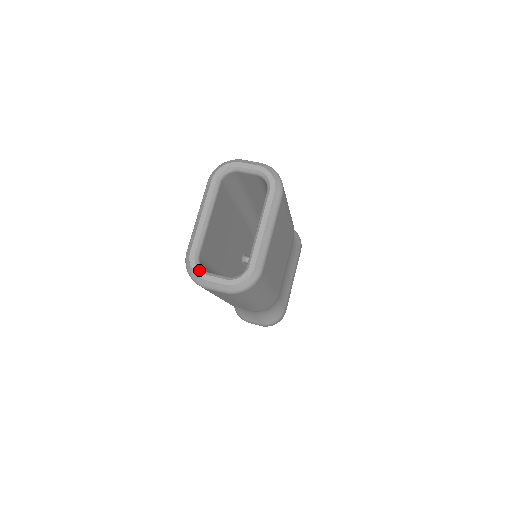
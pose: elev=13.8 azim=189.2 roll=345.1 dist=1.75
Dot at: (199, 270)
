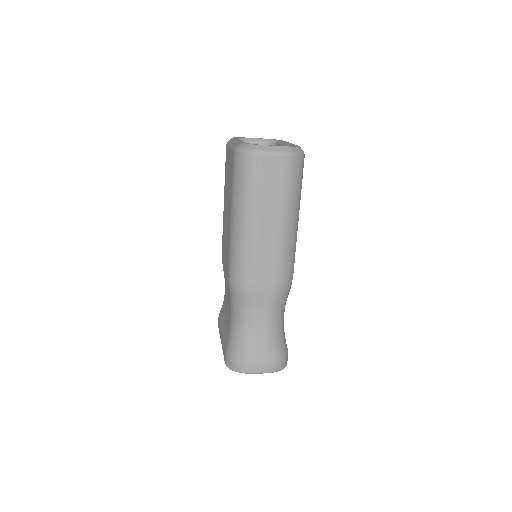
Dot at: (255, 144)
